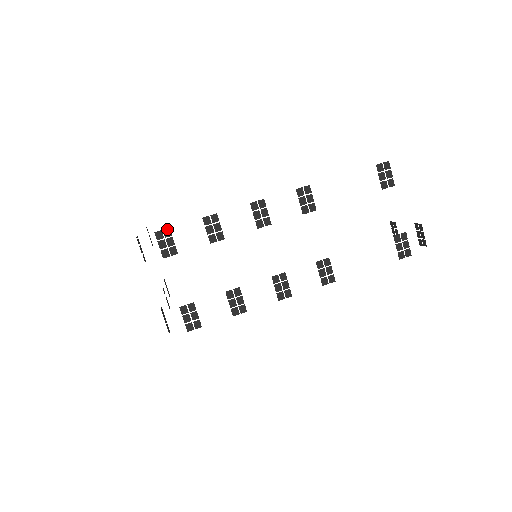
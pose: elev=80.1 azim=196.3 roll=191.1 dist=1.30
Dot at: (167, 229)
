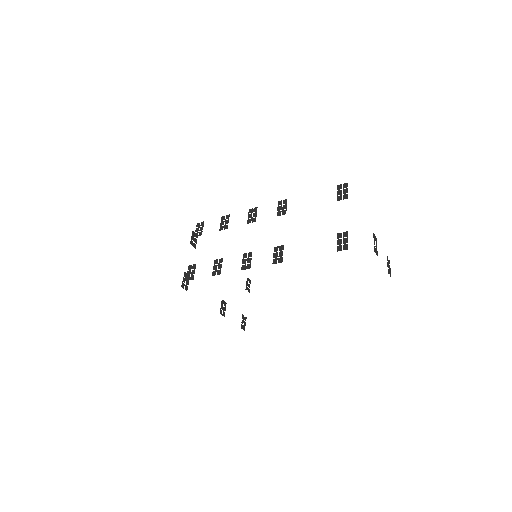
Dot at: (203, 222)
